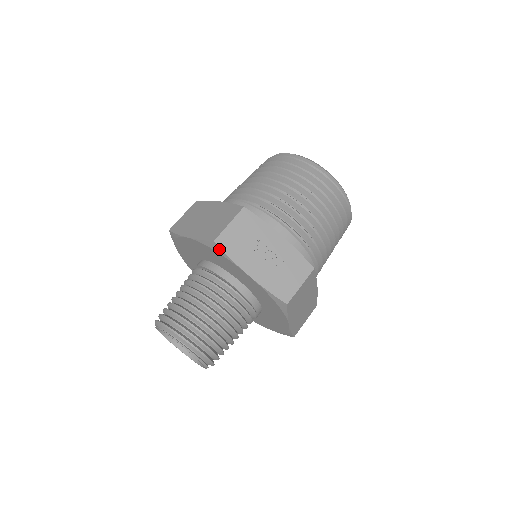
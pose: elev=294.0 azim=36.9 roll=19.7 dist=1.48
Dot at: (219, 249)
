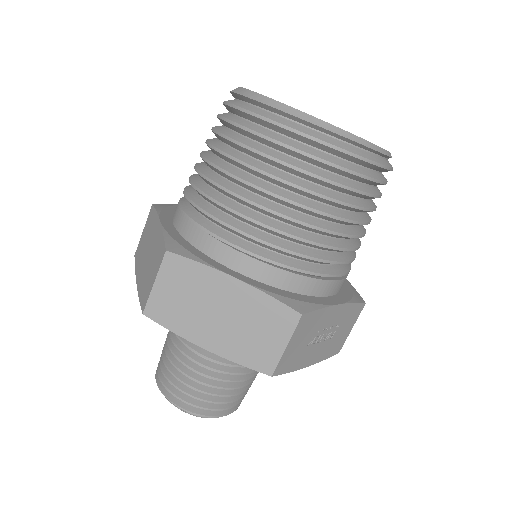
Dot at: occluded
